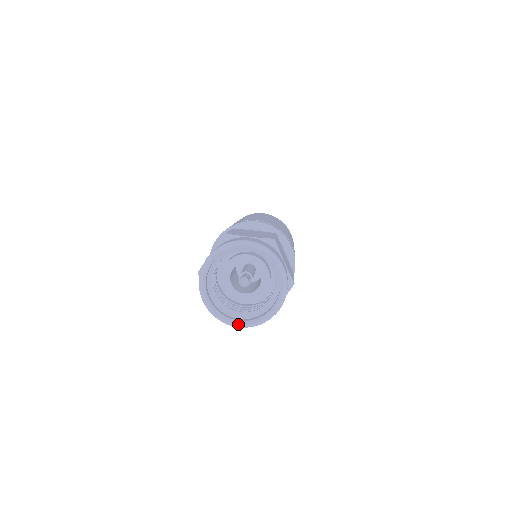
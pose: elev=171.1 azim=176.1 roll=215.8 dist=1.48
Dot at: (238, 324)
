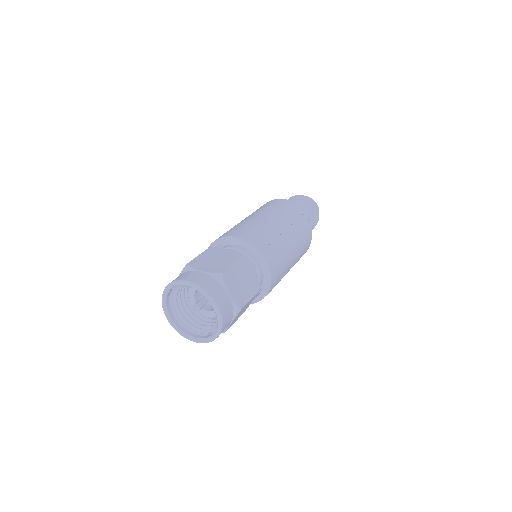
Dot at: (168, 319)
